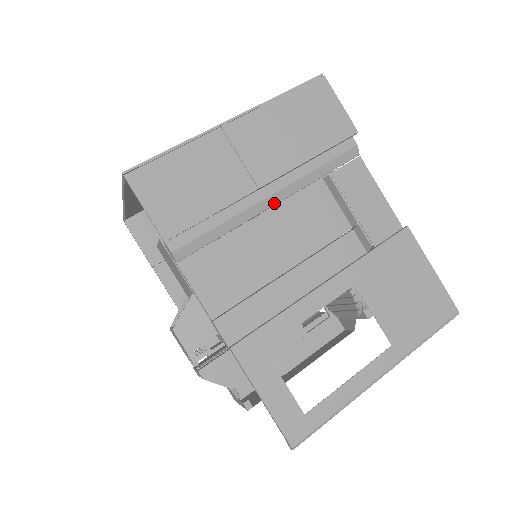
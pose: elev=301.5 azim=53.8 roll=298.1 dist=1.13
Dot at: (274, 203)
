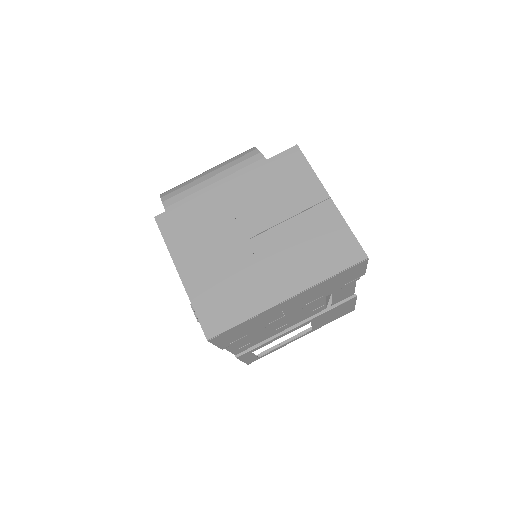
Dot at: occluded
